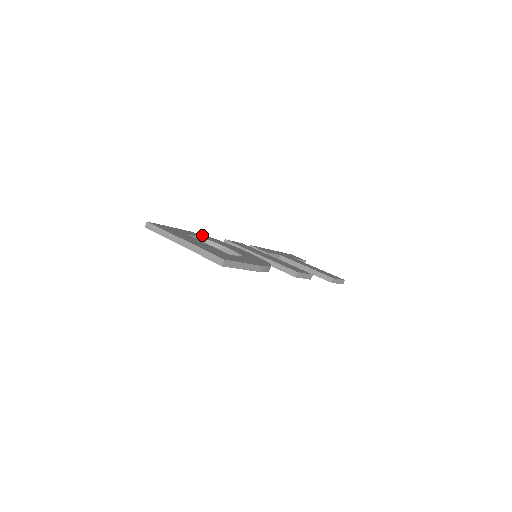
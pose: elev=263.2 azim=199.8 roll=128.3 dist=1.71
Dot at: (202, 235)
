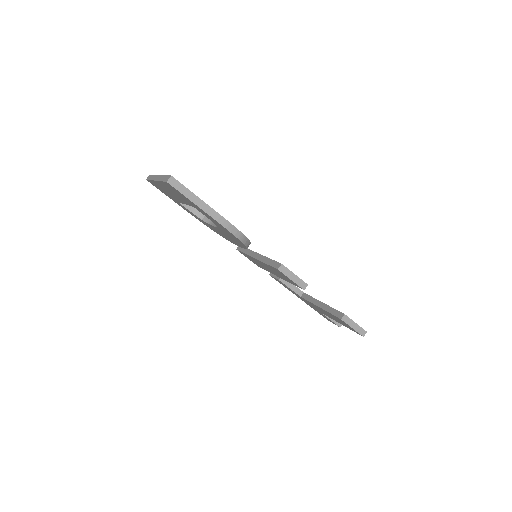
Dot at: occluded
